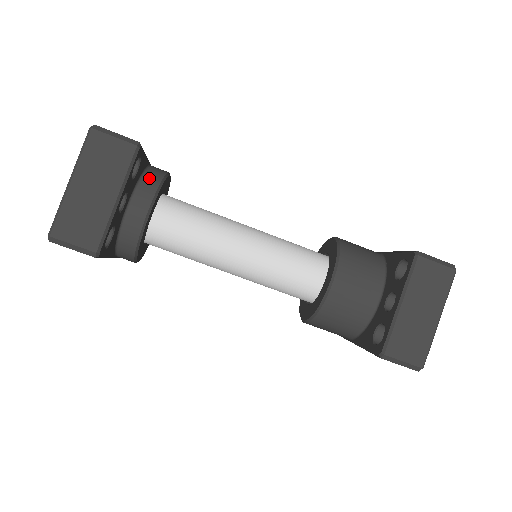
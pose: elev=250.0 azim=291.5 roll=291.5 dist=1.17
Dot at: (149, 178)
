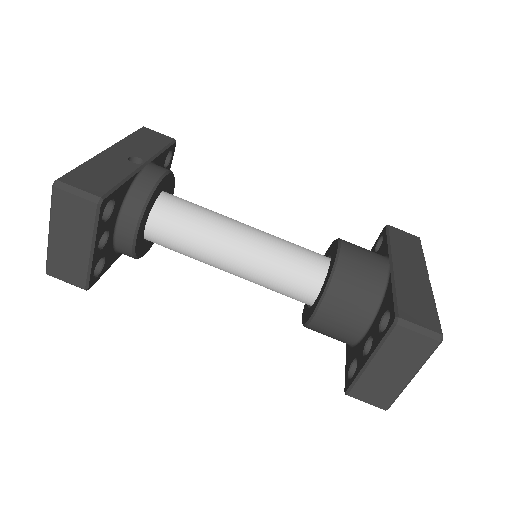
Dot at: (134, 199)
